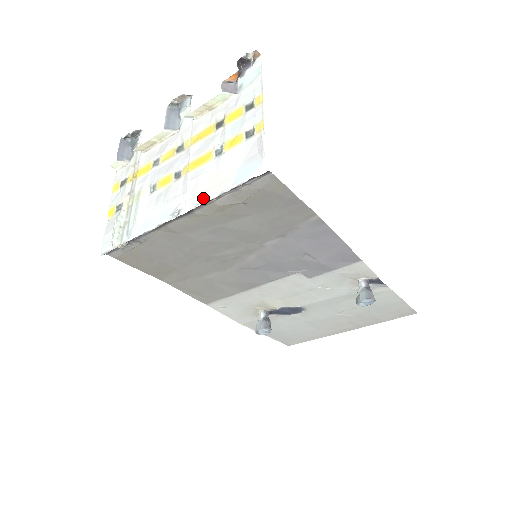
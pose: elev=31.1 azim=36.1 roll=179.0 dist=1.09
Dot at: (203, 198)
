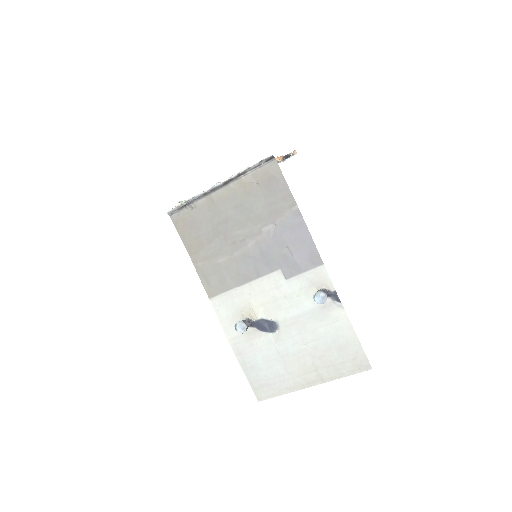
Dot at: (237, 173)
